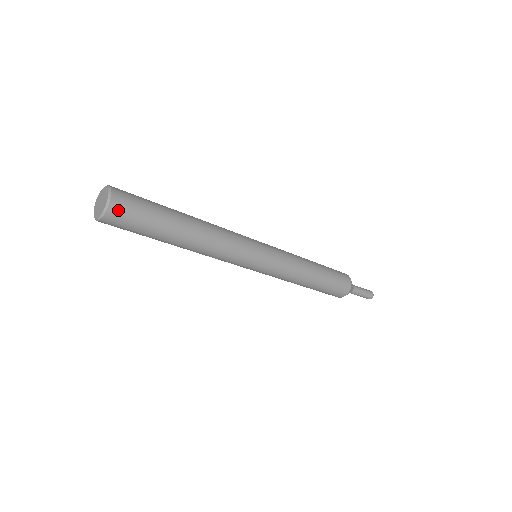
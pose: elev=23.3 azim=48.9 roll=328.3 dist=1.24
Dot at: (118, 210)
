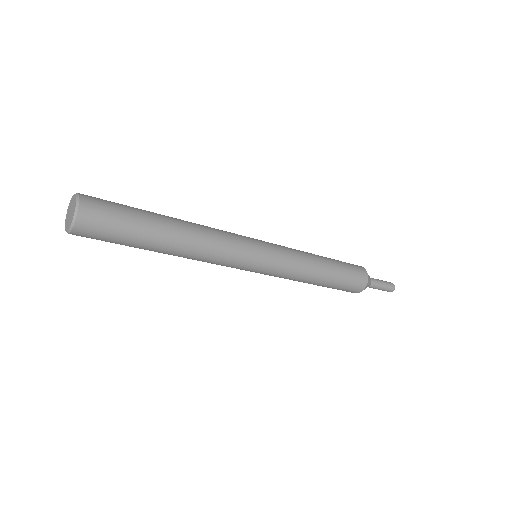
Dot at: (87, 224)
